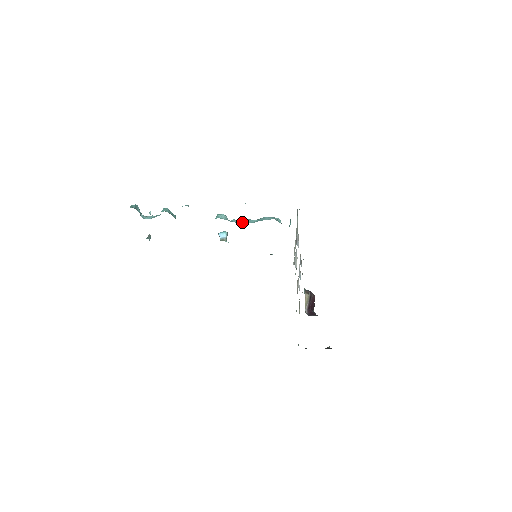
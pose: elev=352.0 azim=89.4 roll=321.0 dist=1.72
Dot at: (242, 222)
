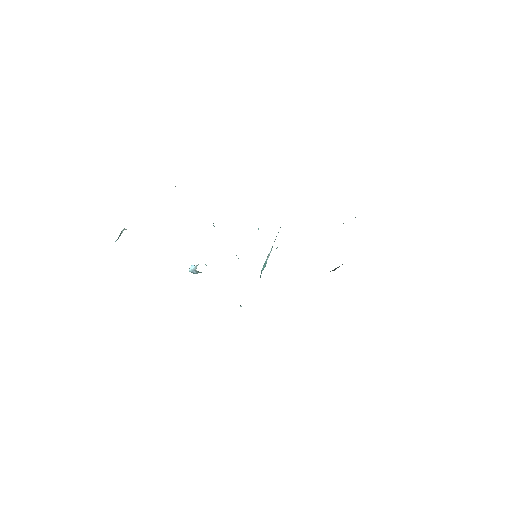
Dot at: occluded
